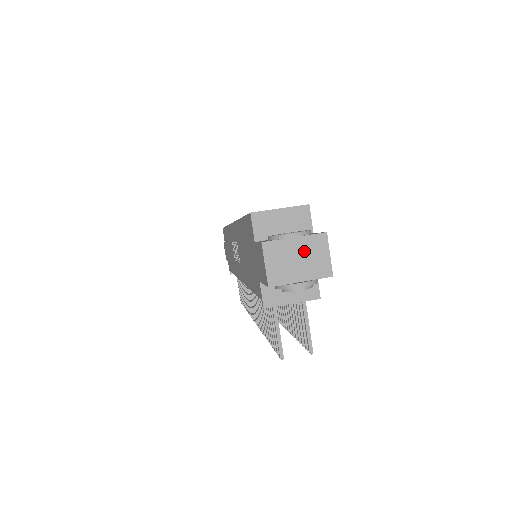
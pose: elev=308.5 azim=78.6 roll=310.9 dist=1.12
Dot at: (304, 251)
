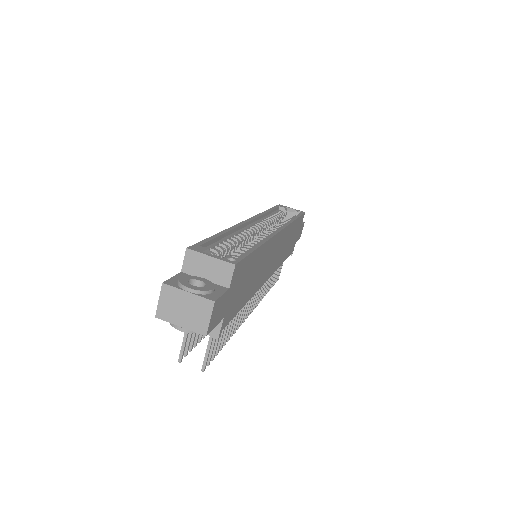
Dot at: (191, 306)
